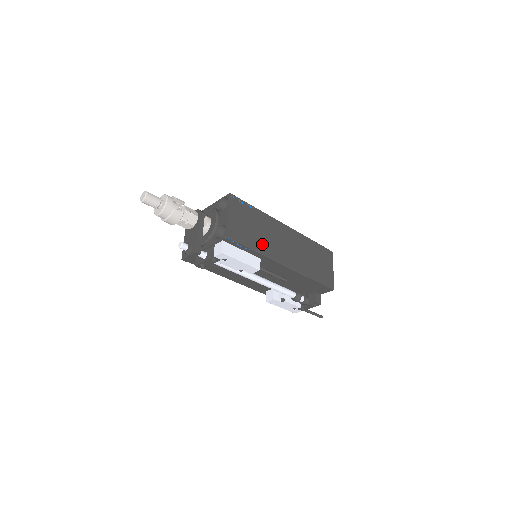
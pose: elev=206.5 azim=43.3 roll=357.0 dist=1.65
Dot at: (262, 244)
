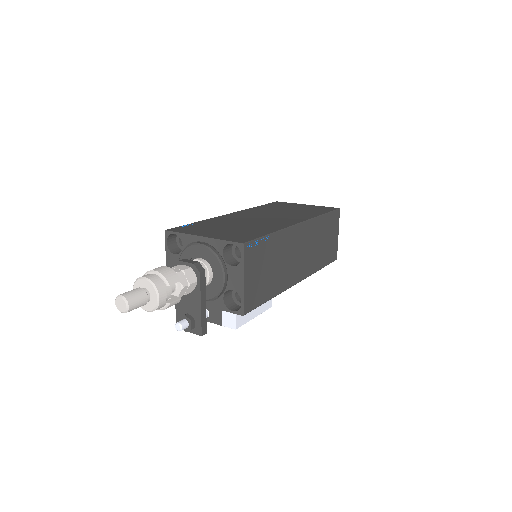
Dot at: (277, 281)
